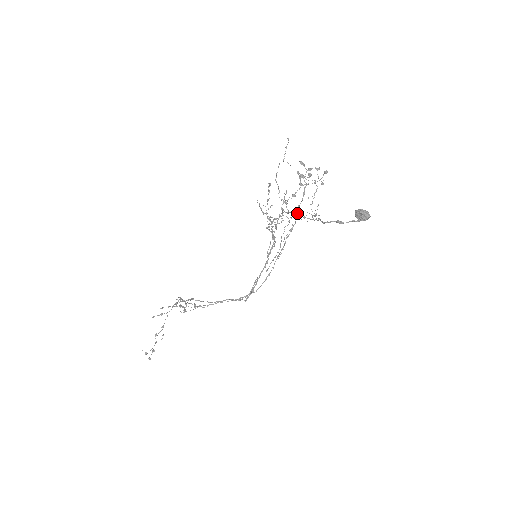
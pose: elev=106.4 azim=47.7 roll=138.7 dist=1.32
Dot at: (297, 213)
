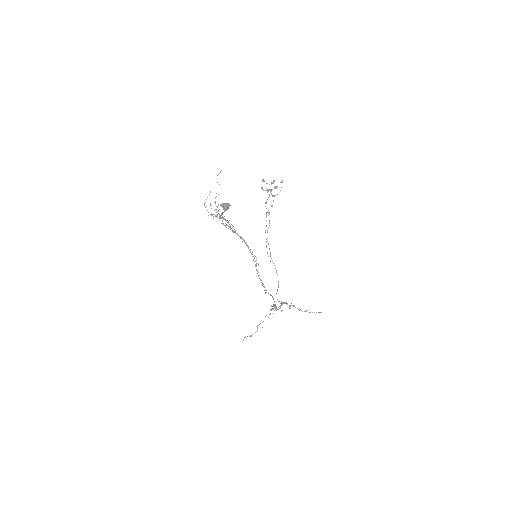
Dot at: occluded
